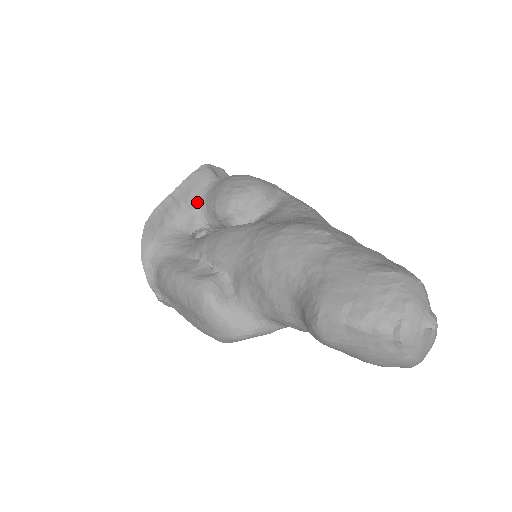
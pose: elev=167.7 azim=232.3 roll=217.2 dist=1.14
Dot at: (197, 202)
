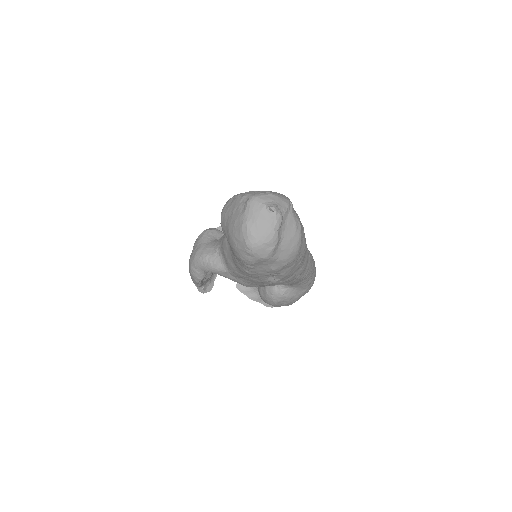
Dot at: occluded
